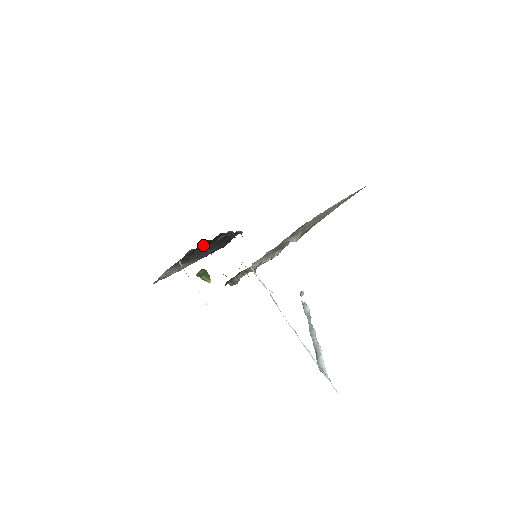
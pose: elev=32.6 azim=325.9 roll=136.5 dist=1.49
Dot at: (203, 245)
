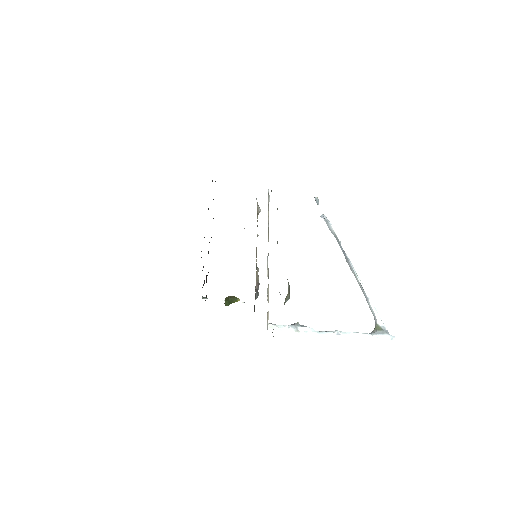
Dot at: occluded
